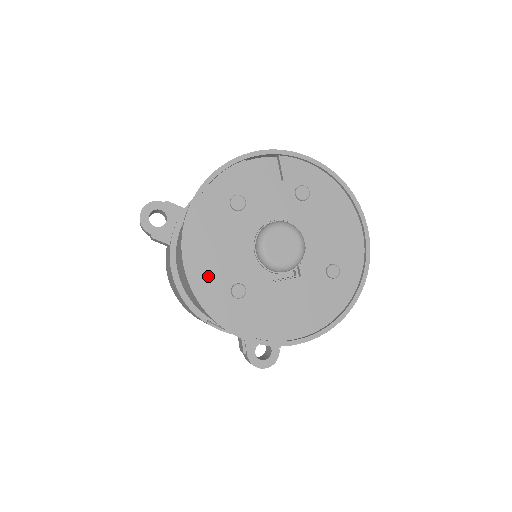
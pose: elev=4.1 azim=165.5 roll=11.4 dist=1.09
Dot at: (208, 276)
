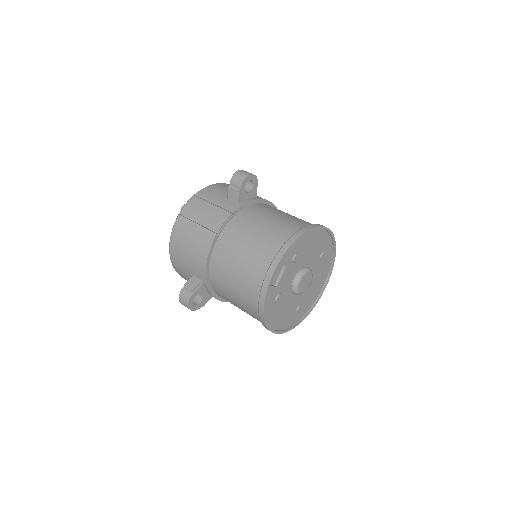
Dot at: (287, 322)
